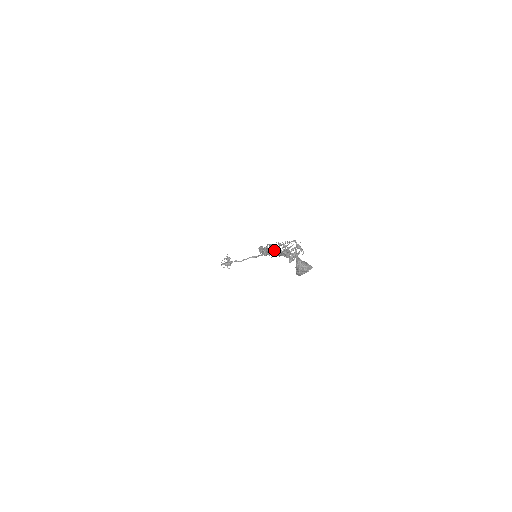
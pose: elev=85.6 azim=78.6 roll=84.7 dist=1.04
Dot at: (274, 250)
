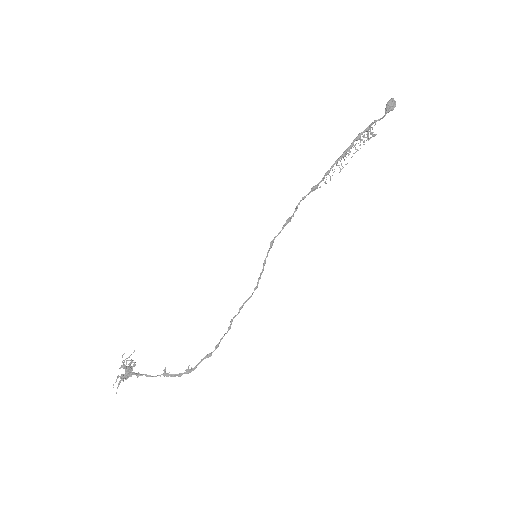
Dot at: (345, 152)
